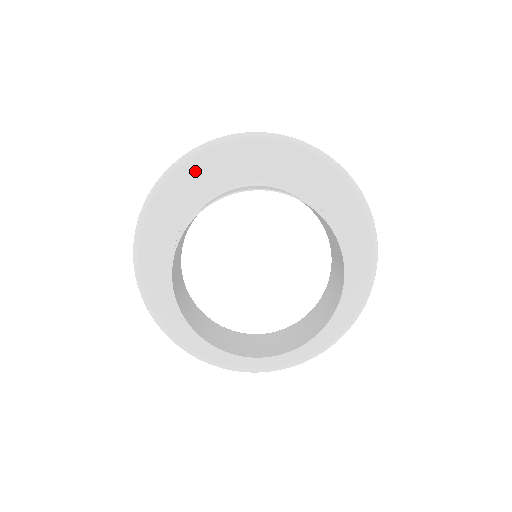
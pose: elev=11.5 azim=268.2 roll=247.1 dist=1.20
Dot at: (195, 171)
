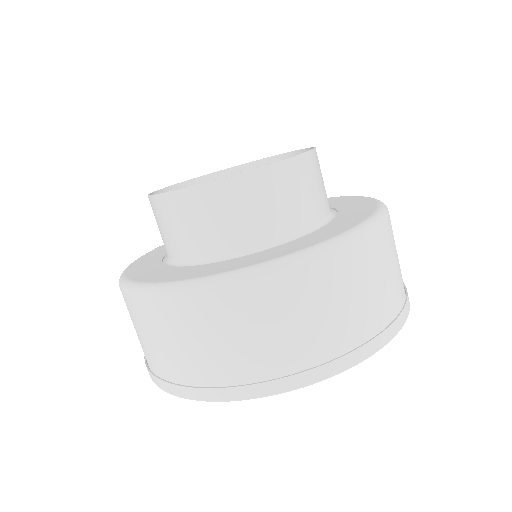
Dot at: occluded
